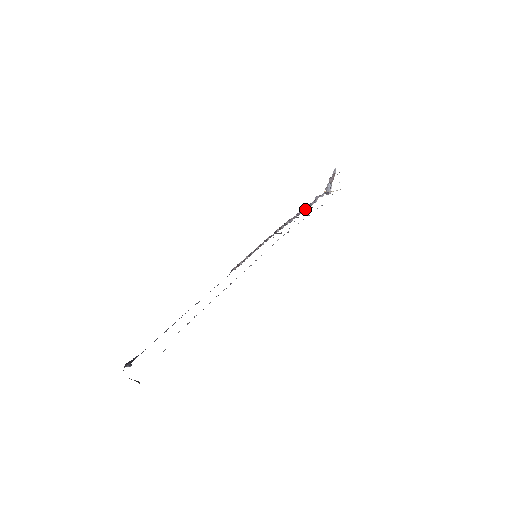
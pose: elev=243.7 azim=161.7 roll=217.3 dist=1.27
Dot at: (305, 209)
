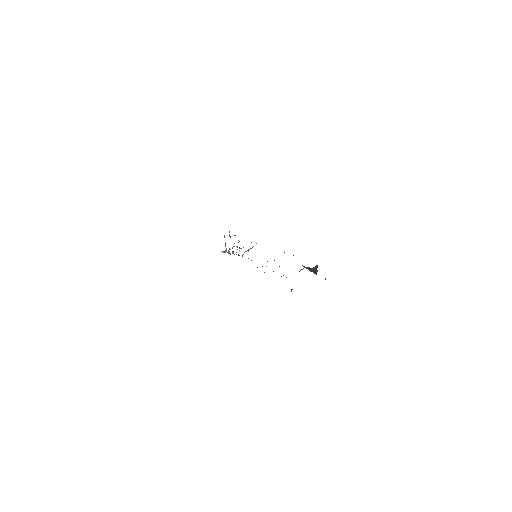
Dot at: occluded
